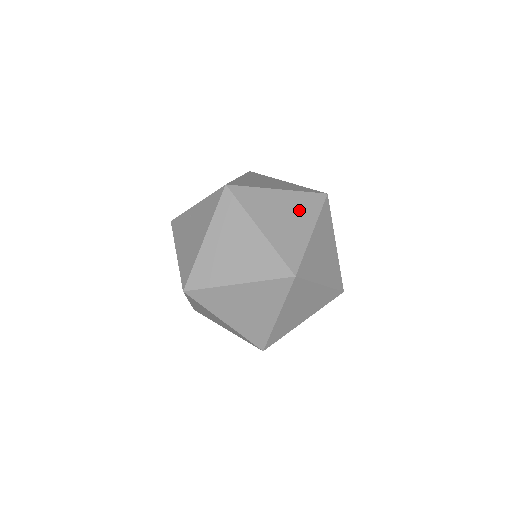
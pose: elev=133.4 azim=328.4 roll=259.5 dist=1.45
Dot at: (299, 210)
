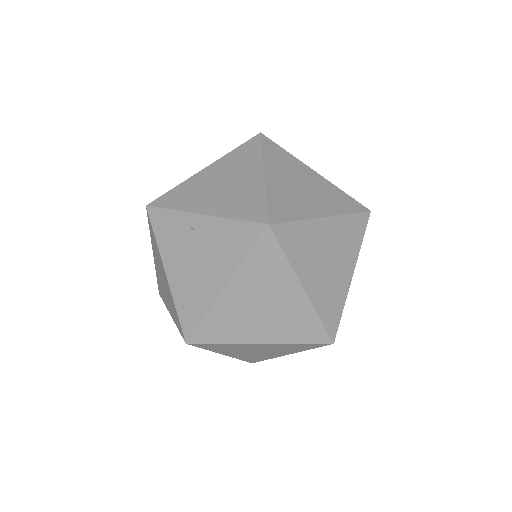
Dot at: (343, 245)
